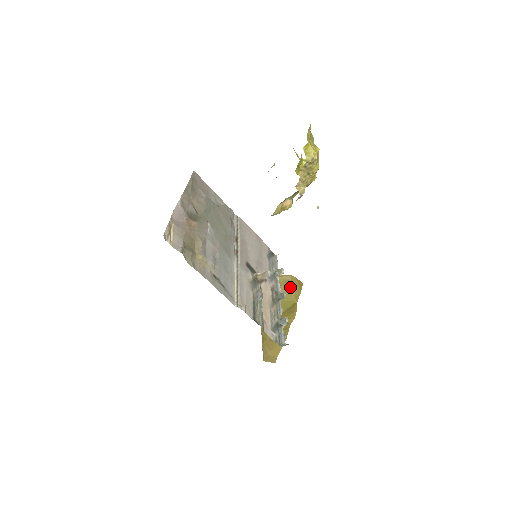
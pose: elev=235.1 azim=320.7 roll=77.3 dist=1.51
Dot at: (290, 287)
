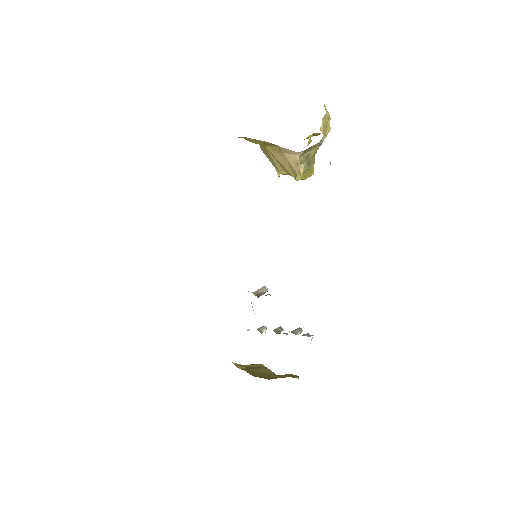
Dot at: (267, 370)
